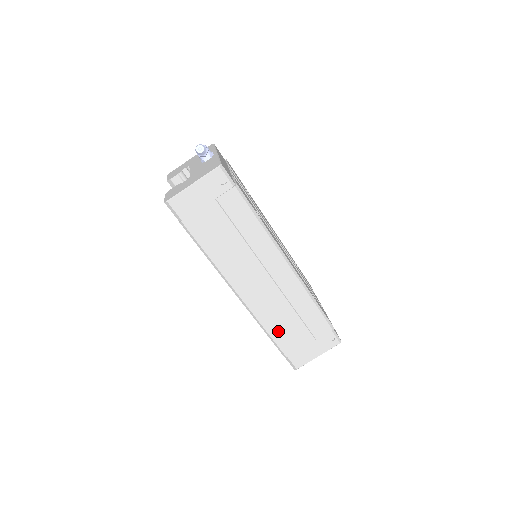
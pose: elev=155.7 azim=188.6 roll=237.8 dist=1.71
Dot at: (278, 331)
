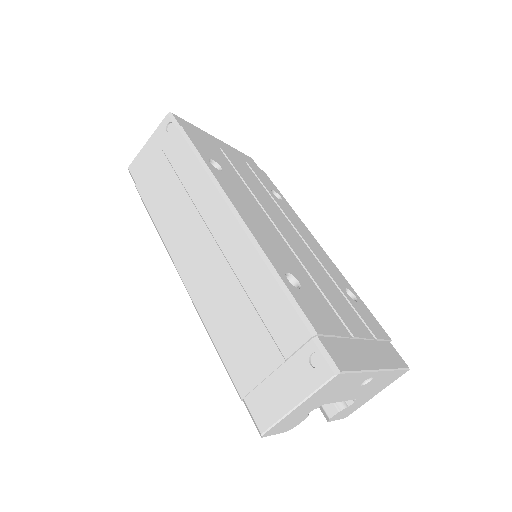
Dot at: (227, 338)
